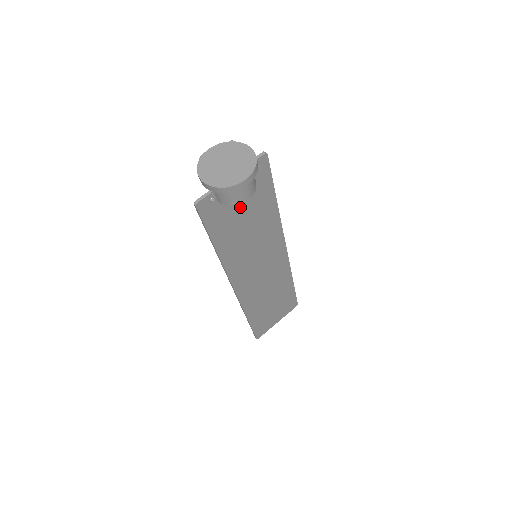
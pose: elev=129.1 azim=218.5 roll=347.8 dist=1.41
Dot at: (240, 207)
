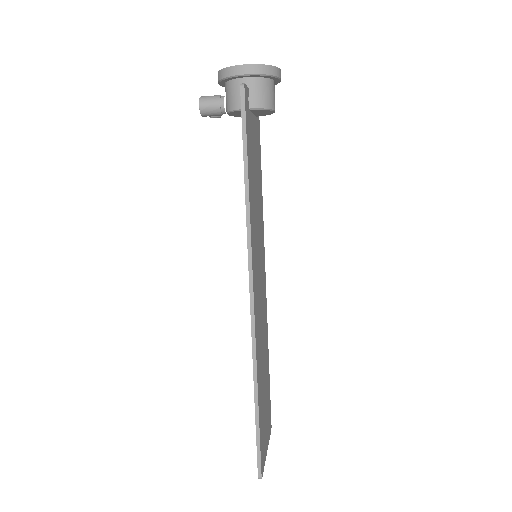
Dot at: (254, 145)
